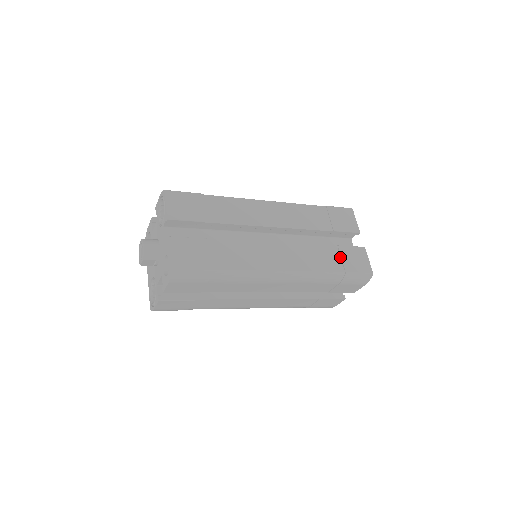
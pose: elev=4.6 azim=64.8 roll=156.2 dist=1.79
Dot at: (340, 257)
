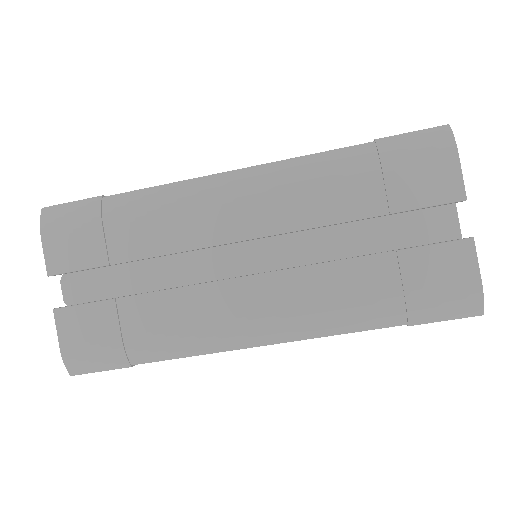
Dot at: occluded
